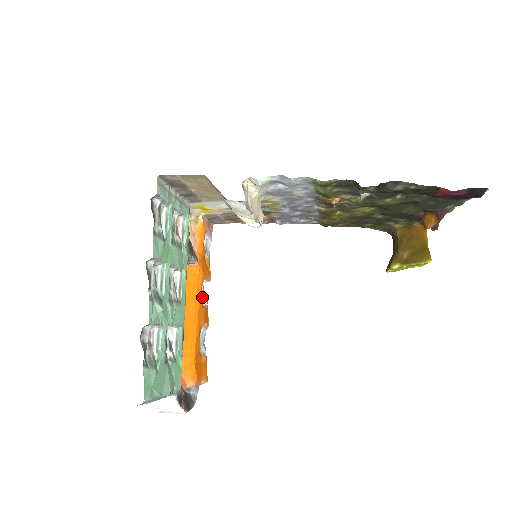
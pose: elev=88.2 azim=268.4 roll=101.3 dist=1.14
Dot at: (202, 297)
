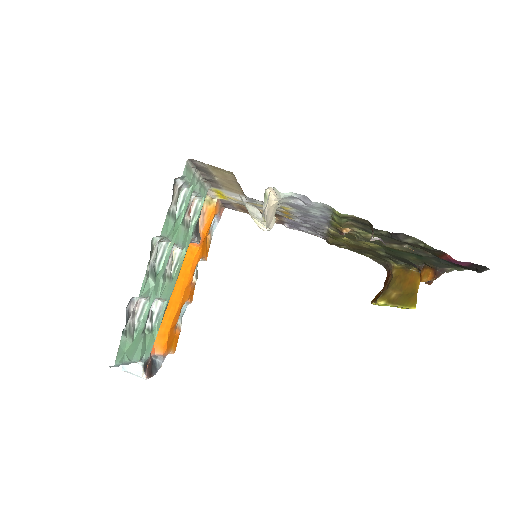
Dot at: occluded
